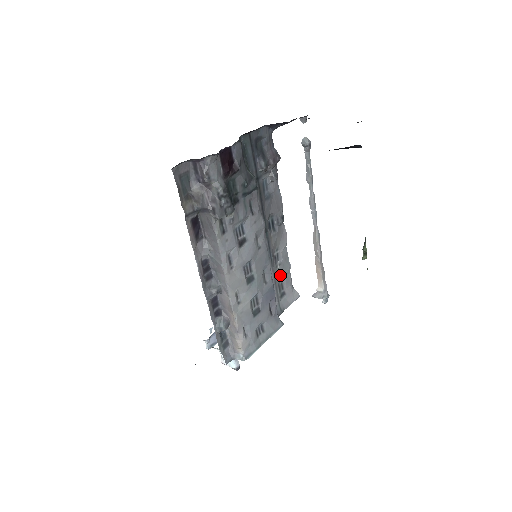
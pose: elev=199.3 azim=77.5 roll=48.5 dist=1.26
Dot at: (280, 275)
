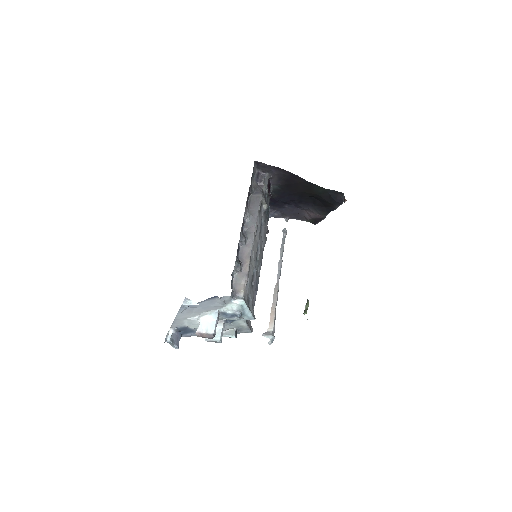
Dot at: occluded
